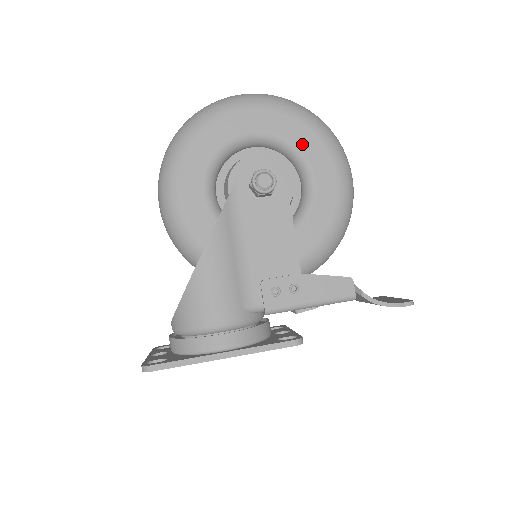
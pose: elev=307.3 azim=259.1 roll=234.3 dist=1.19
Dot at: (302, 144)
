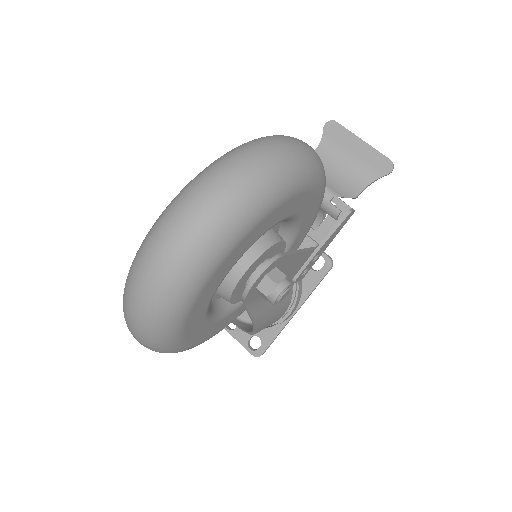
Dot at: (273, 222)
